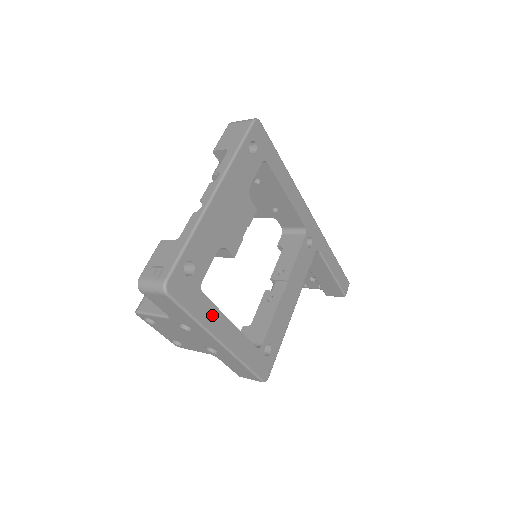
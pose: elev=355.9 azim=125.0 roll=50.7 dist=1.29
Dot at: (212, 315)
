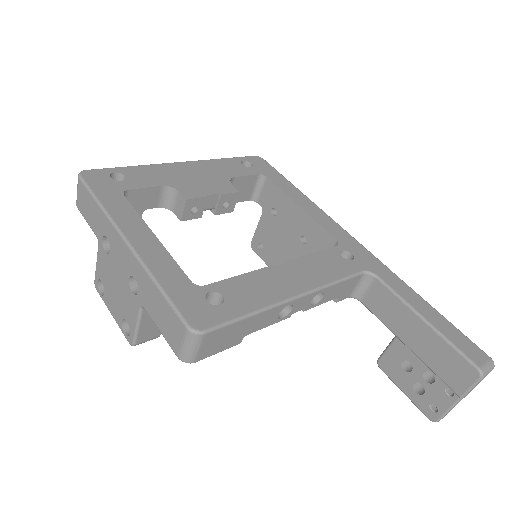
Dot at: (126, 214)
